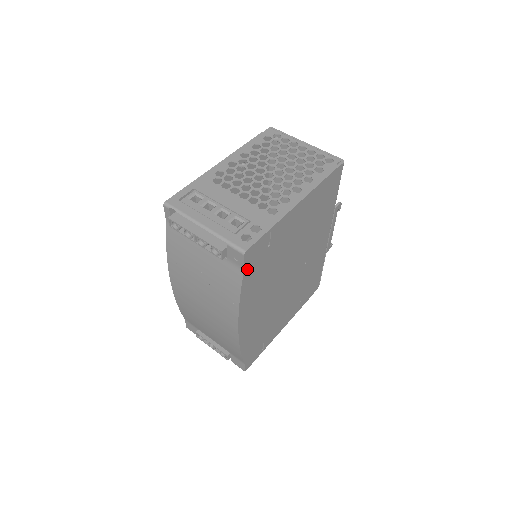
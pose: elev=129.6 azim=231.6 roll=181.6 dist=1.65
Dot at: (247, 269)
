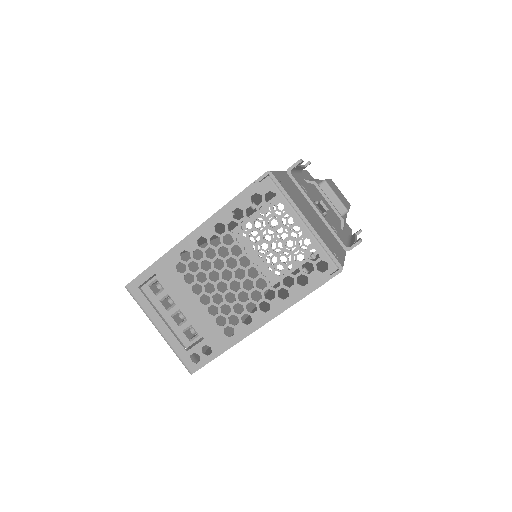
Dot at: occluded
